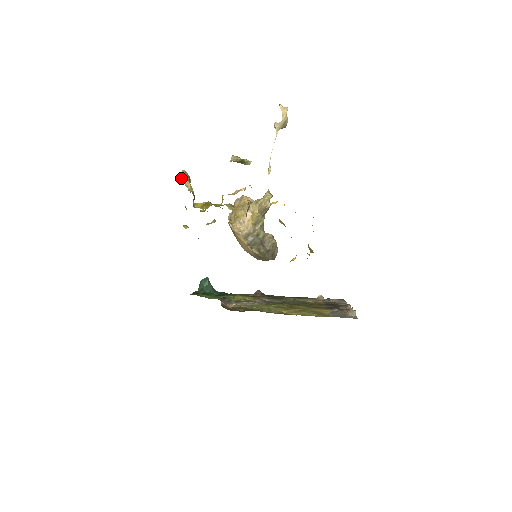
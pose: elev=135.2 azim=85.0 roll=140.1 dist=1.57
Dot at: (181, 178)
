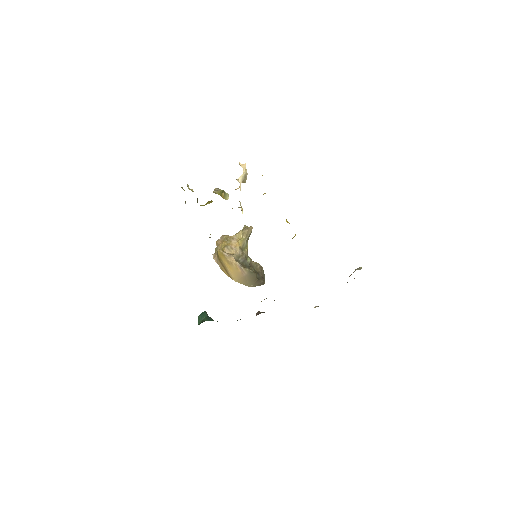
Dot at: (182, 188)
